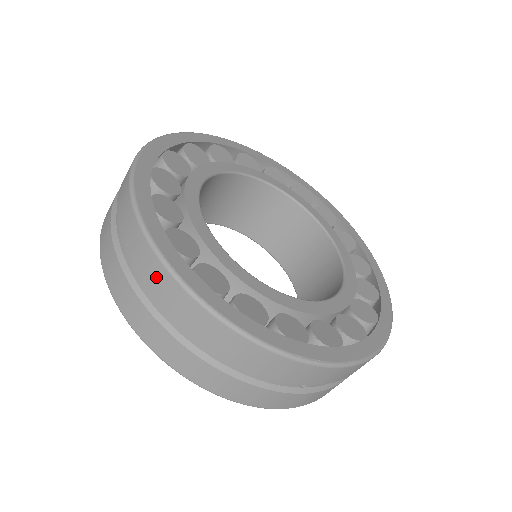
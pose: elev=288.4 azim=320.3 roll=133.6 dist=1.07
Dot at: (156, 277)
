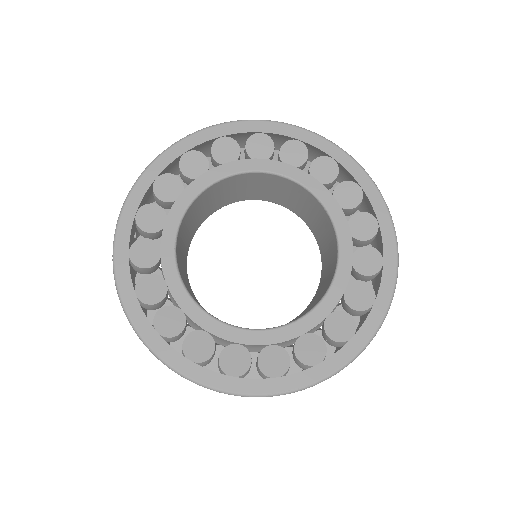
Dot at: occluded
